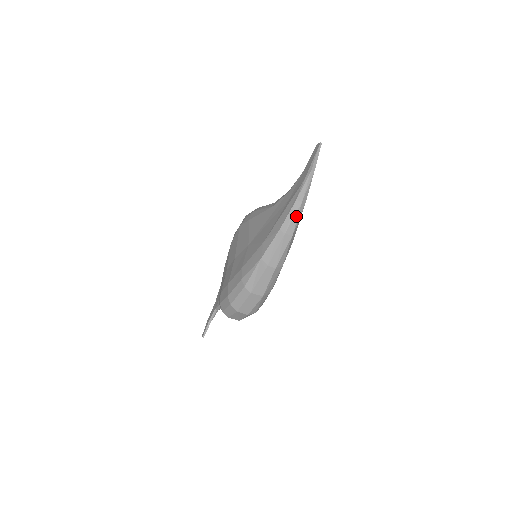
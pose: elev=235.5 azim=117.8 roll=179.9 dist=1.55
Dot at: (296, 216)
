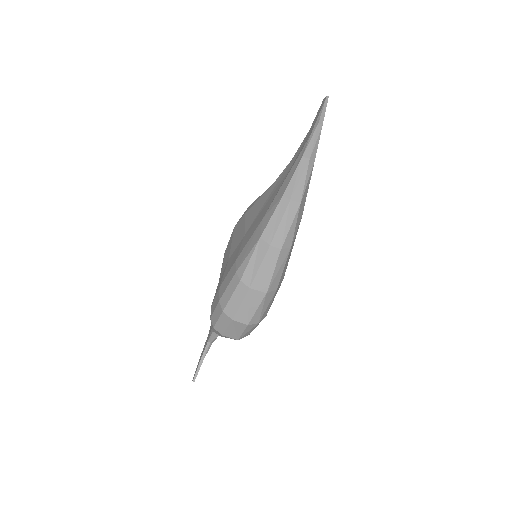
Dot at: (303, 177)
